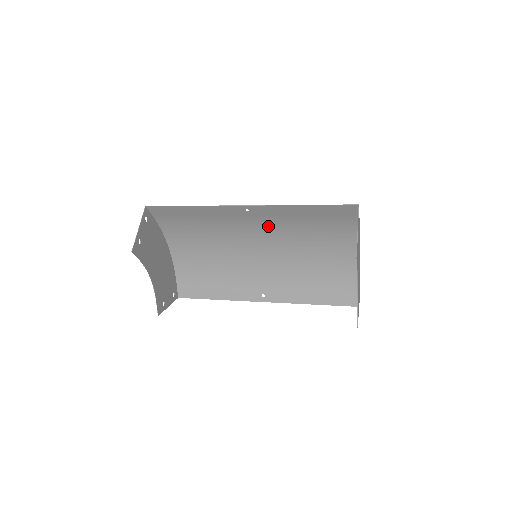
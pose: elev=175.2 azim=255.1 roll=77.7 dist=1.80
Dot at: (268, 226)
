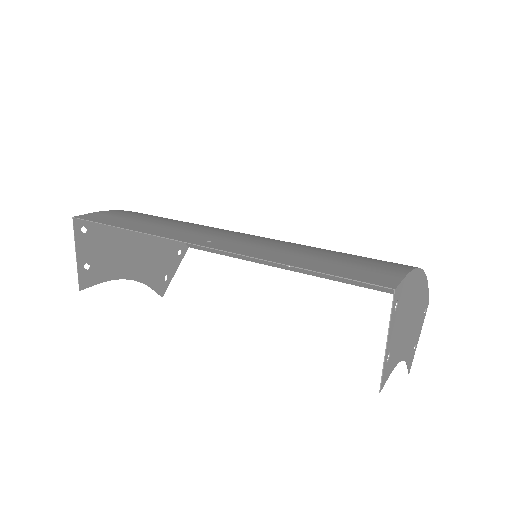
Dot at: (257, 239)
